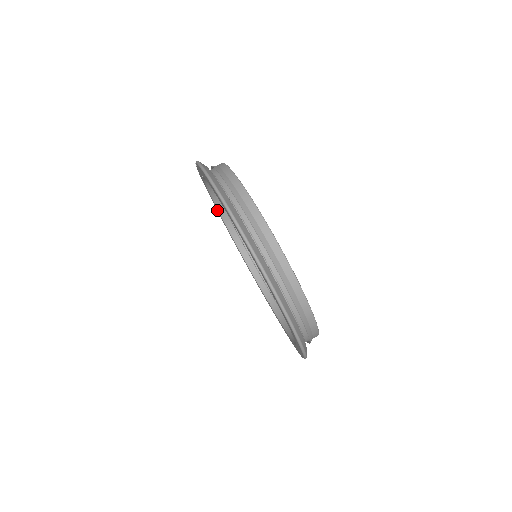
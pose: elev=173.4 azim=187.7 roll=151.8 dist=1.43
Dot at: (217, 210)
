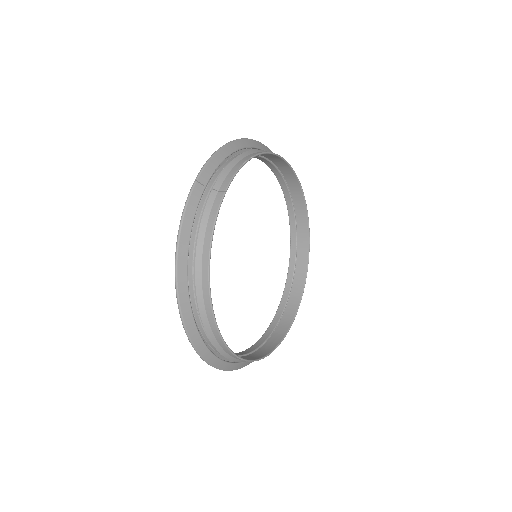
Dot at: occluded
